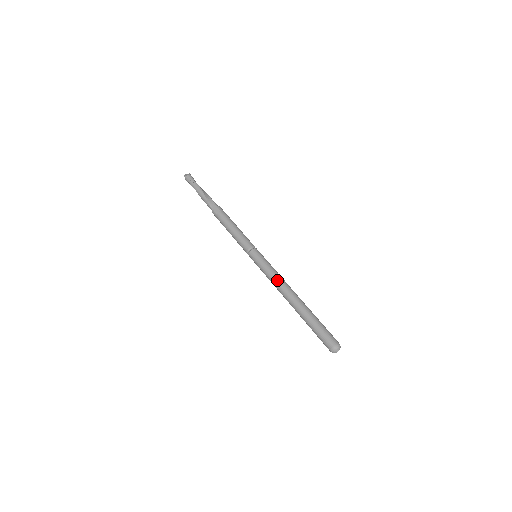
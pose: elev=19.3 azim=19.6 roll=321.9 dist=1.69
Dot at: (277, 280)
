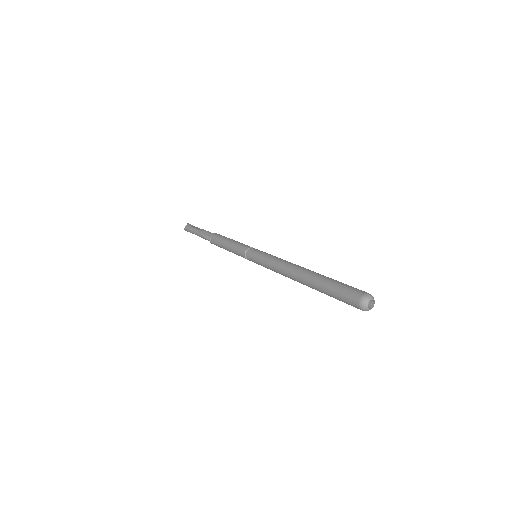
Dot at: (277, 267)
